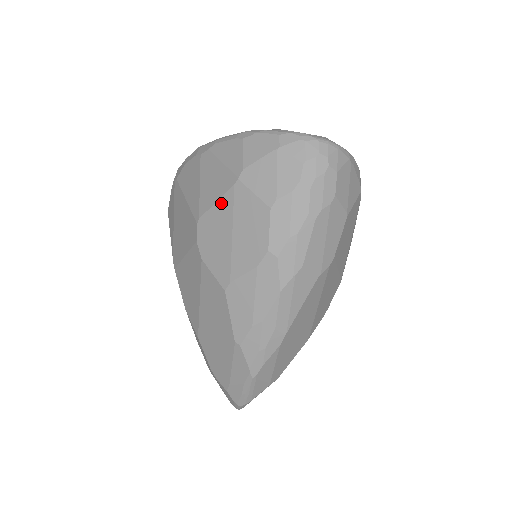
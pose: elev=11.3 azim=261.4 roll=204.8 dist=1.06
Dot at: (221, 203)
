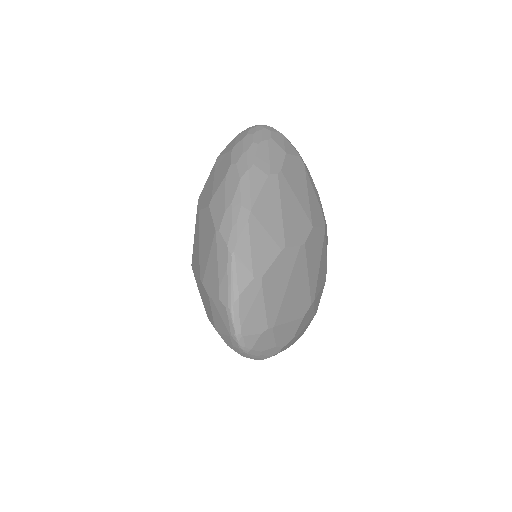
Dot at: (210, 176)
